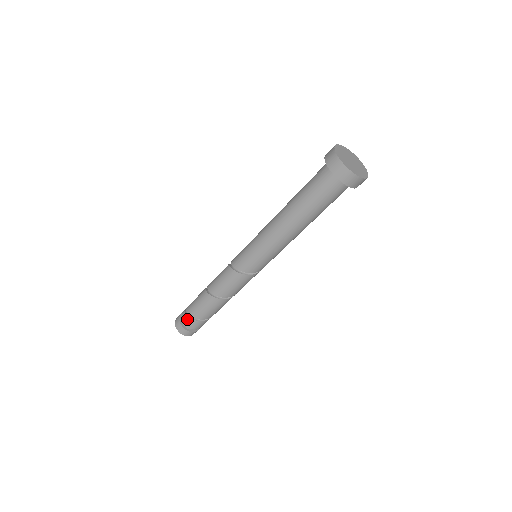
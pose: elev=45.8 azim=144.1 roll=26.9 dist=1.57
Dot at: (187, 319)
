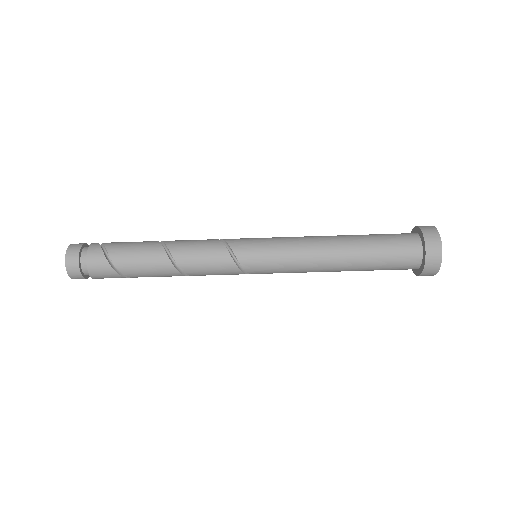
Dot at: (98, 251)
